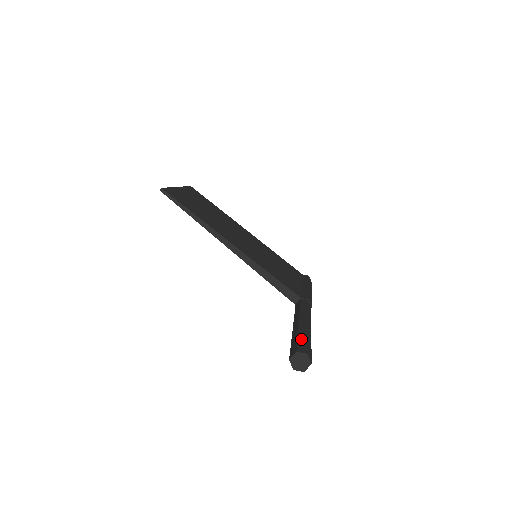
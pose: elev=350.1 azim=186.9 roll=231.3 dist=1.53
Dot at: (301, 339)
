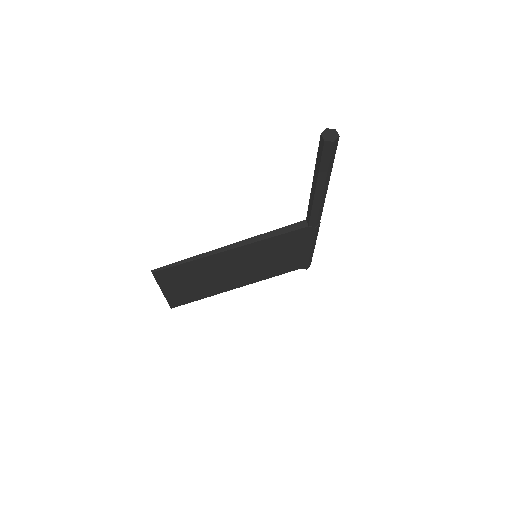
Dot at: occluded
